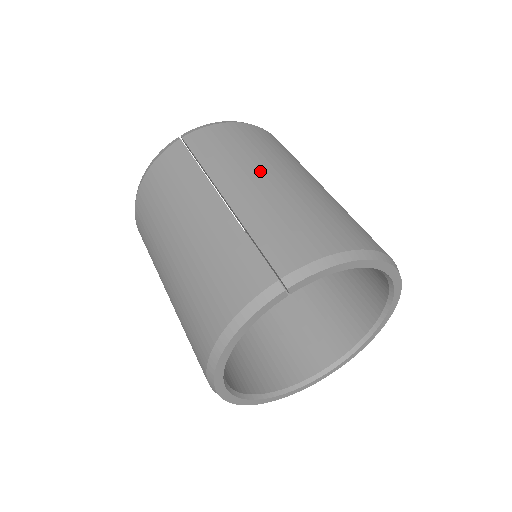
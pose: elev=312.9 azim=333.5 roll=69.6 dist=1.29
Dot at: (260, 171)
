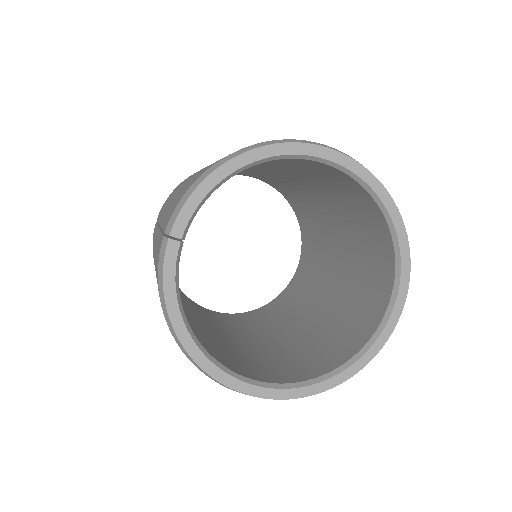
Dot at: occluded
